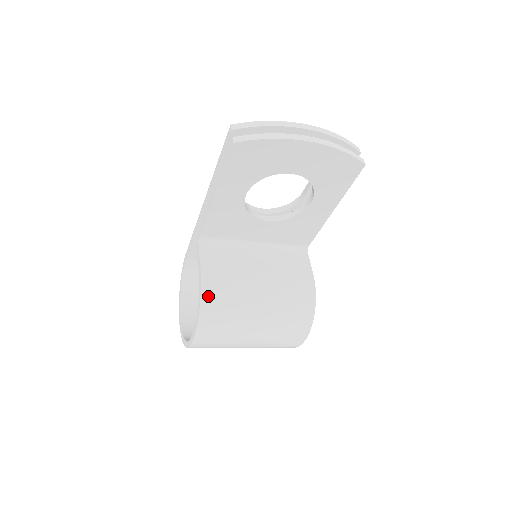
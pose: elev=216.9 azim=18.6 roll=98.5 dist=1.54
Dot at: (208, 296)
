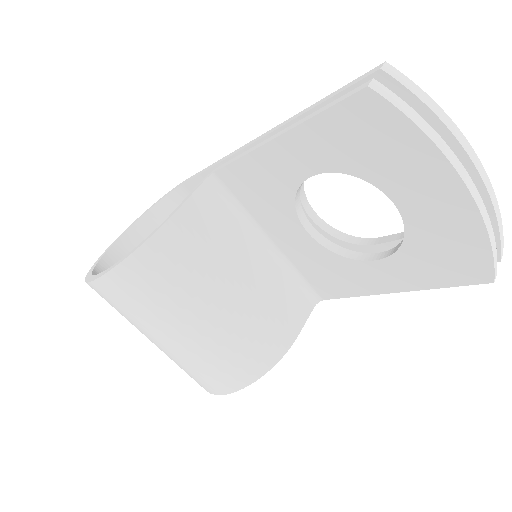
Dot at: (155, 249)
